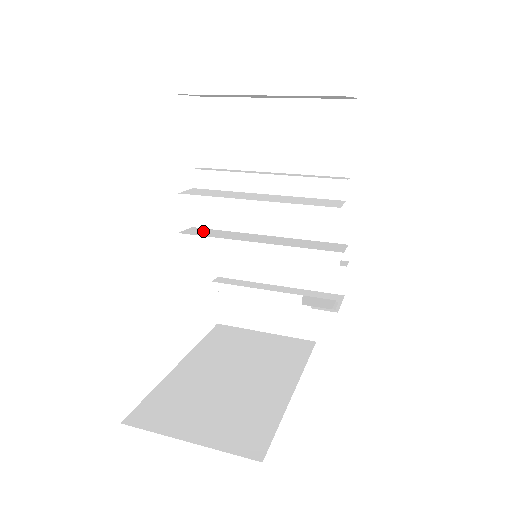
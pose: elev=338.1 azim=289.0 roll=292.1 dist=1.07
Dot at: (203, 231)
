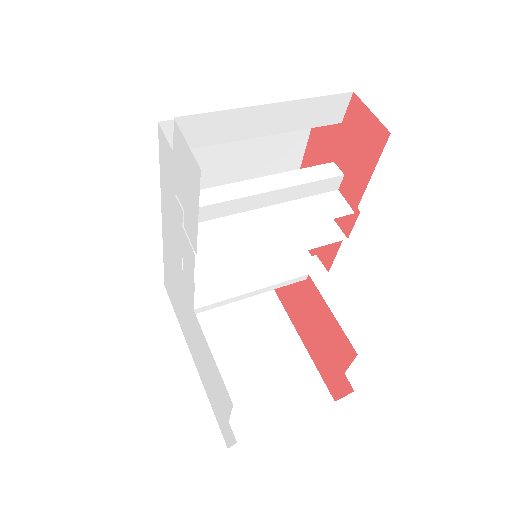
Dot at: (207, 262)
